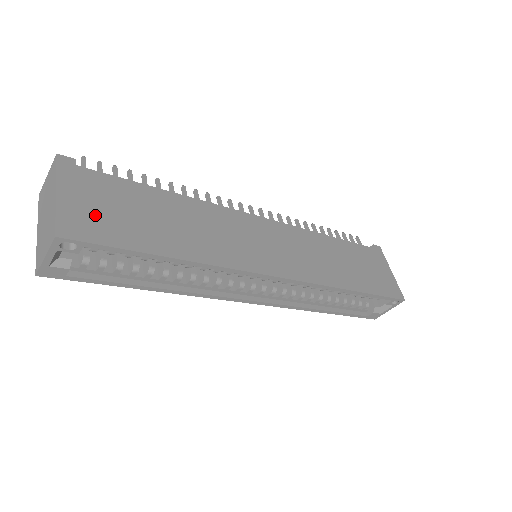
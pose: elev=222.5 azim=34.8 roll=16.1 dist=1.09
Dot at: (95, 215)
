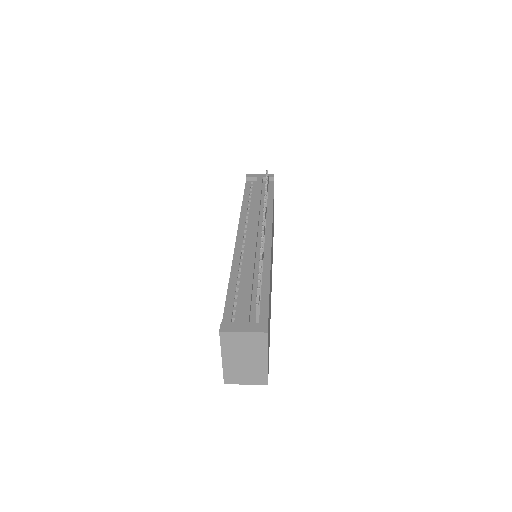
Dot at: occluded
